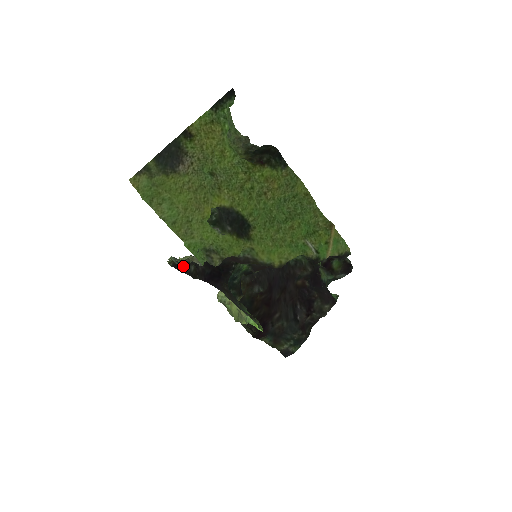
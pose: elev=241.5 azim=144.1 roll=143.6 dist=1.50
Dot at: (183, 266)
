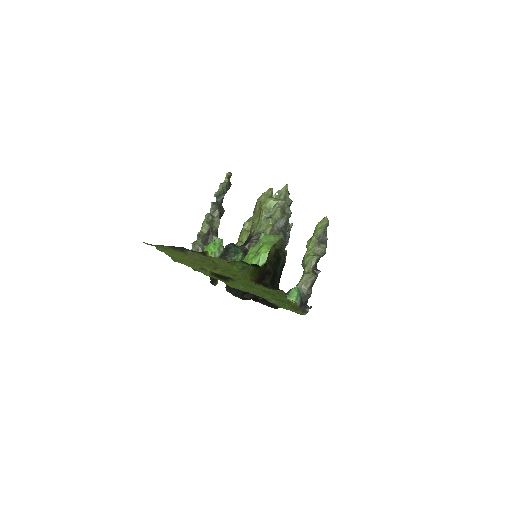
Dot at: (222, 201)
